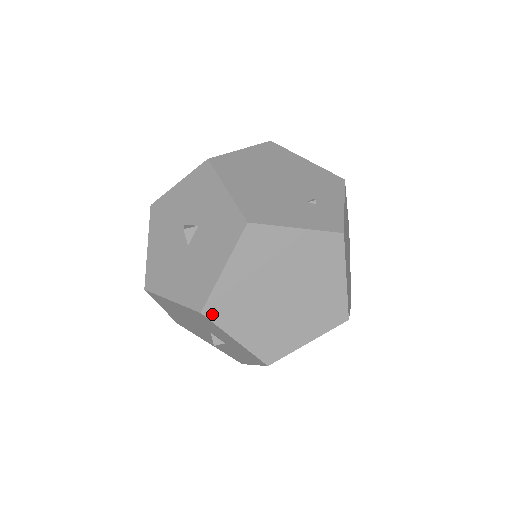
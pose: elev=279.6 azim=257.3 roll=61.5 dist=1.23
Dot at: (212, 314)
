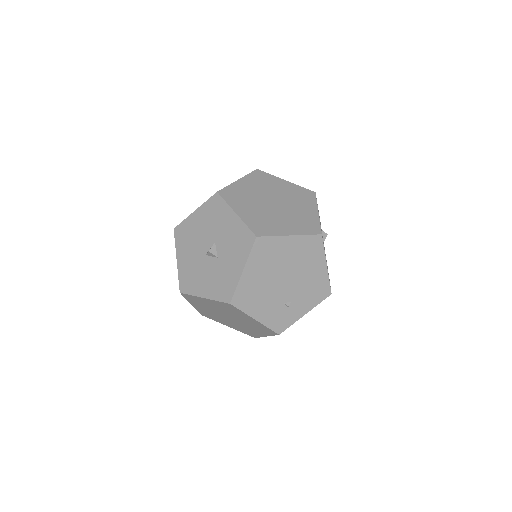
Dot at: (186, 296)
